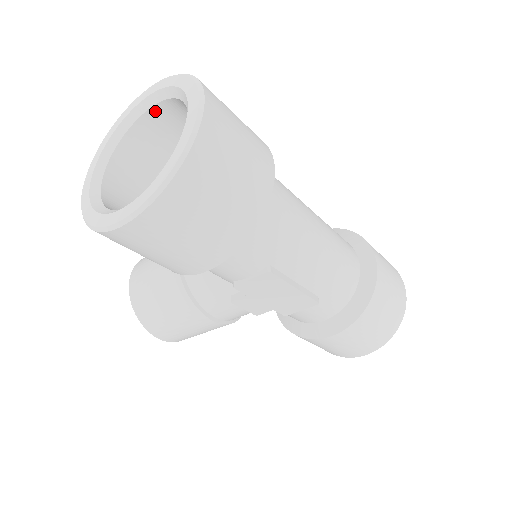
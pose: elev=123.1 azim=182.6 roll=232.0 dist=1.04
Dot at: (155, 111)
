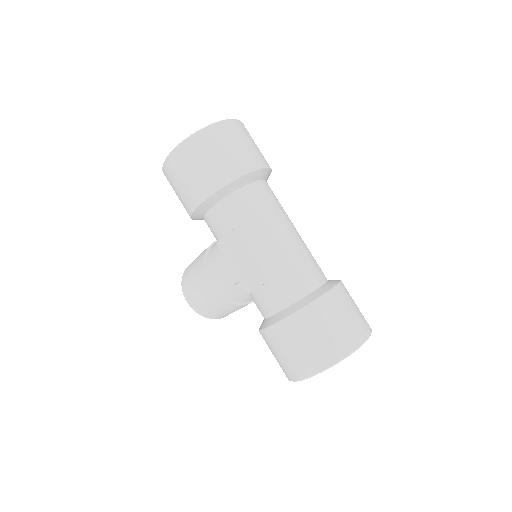
Dot at: occluded
